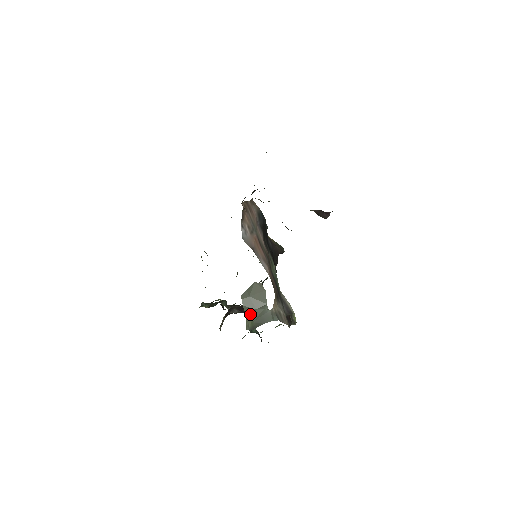
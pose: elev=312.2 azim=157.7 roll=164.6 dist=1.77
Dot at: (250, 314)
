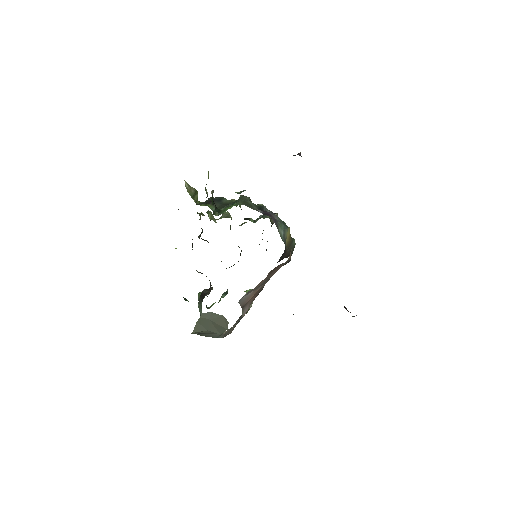
Dot at: (198, 332)
